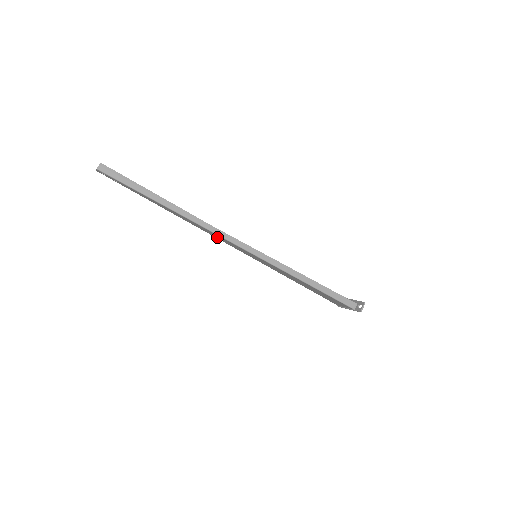
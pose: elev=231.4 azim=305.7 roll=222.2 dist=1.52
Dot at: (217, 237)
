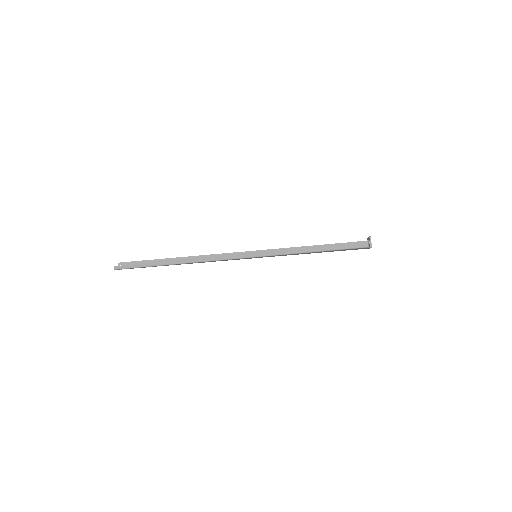
Dot at: occluded
